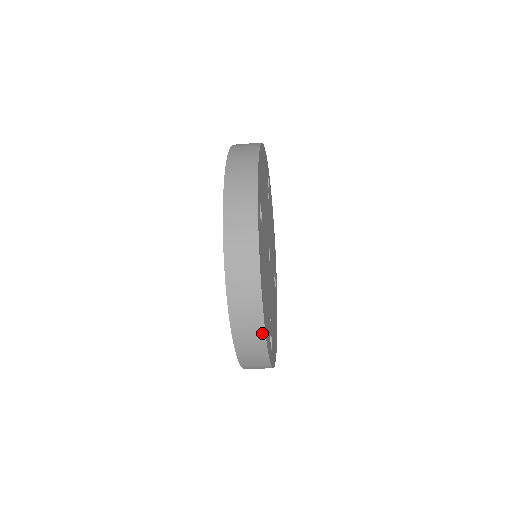
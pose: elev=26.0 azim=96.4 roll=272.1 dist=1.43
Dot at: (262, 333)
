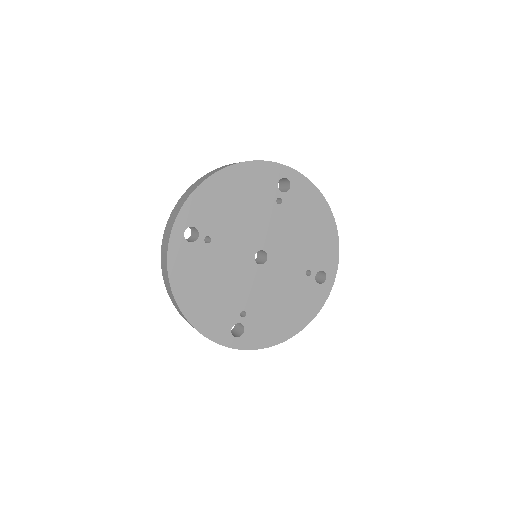
Dot at: (190, 323)
